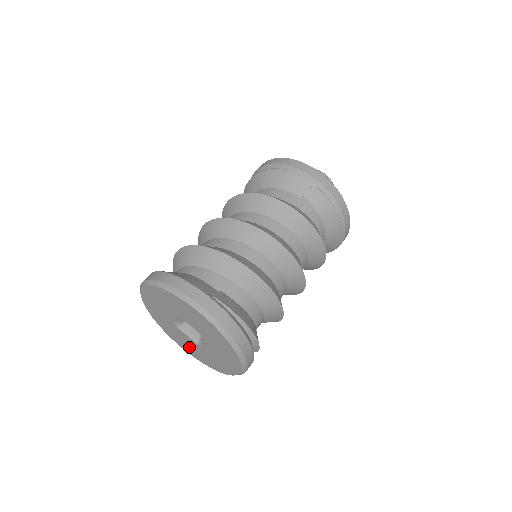
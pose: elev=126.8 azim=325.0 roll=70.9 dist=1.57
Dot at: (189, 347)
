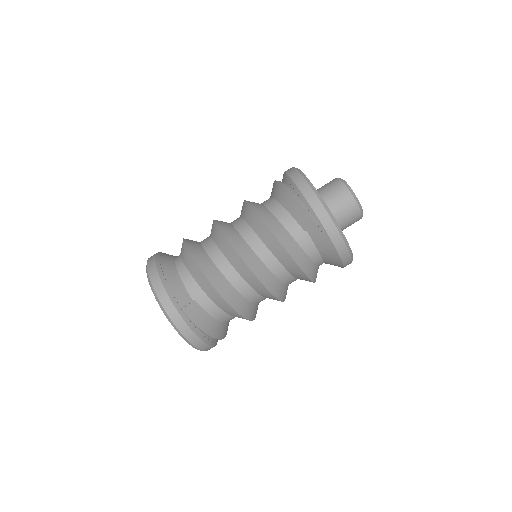
Dot at: occluded
